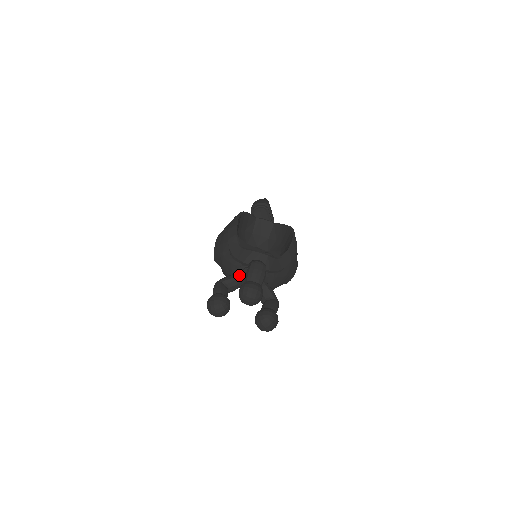
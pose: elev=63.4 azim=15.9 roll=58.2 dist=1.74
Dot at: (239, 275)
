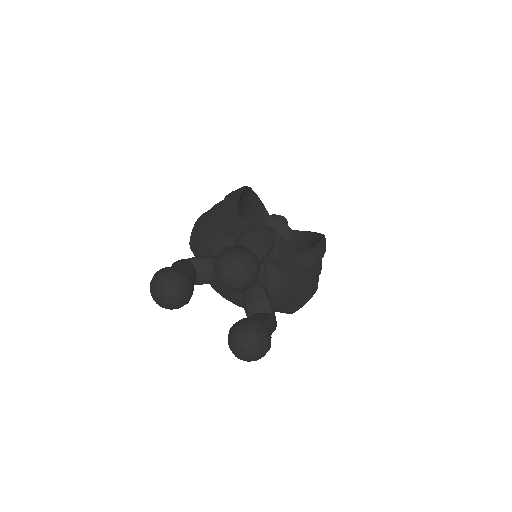
Dot at: occluded
